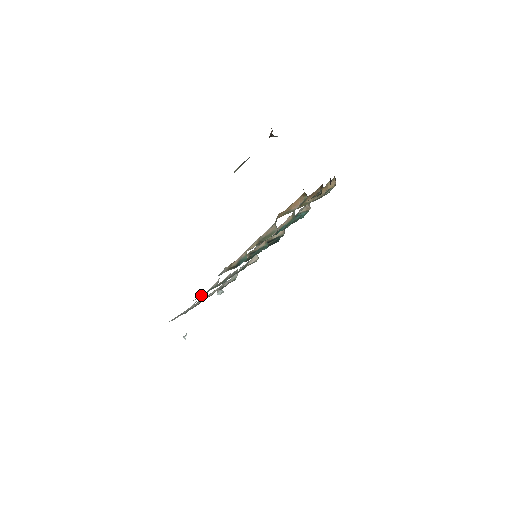
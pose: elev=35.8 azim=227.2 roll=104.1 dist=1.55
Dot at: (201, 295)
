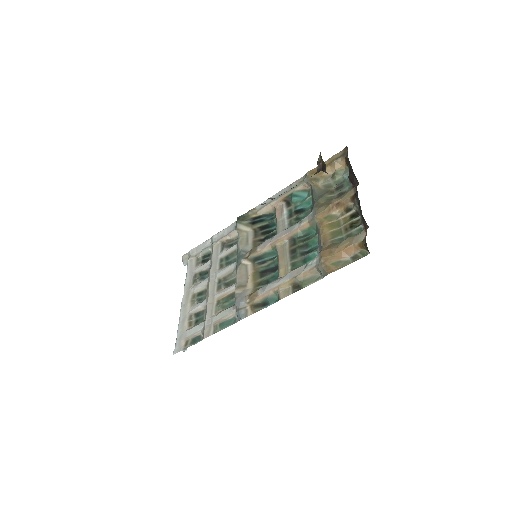
Dot at: (207, 319)
